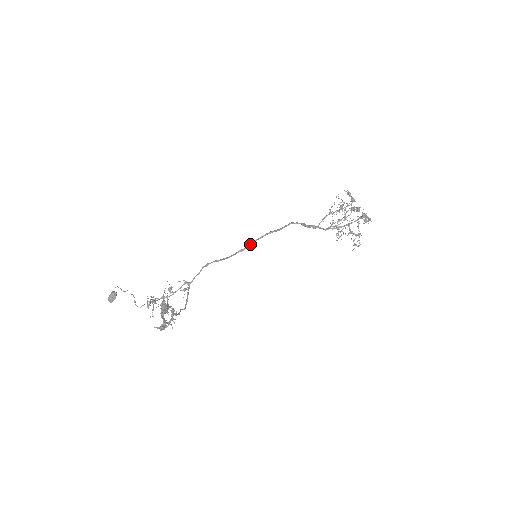
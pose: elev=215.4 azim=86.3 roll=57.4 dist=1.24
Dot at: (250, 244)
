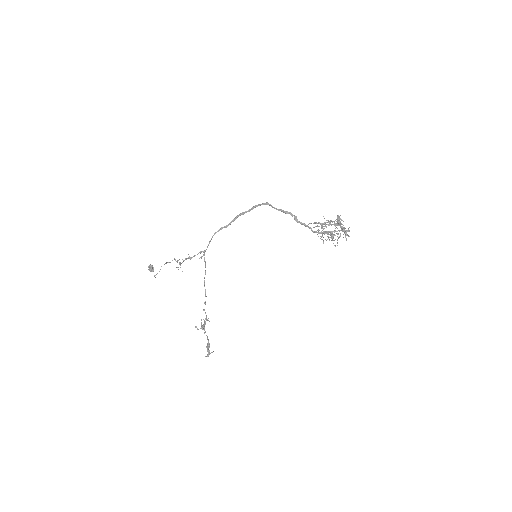
Dot at: (249, 211)
